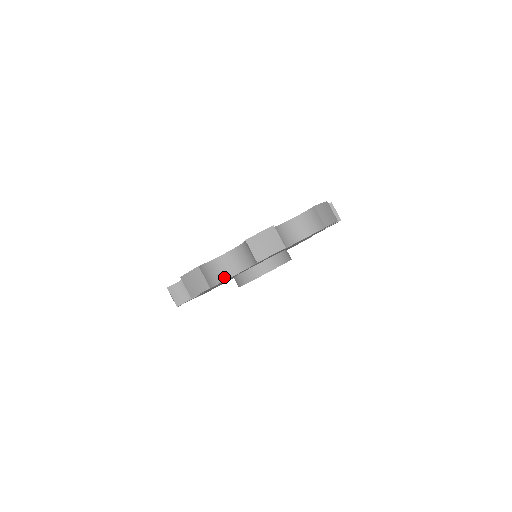
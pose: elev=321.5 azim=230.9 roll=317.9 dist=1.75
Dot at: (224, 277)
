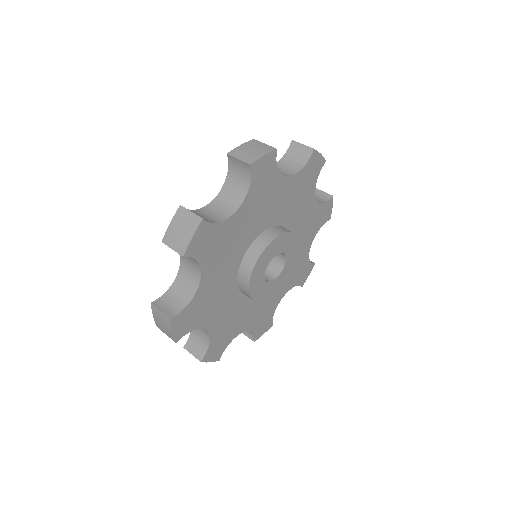
Dot at: (218, 220)
